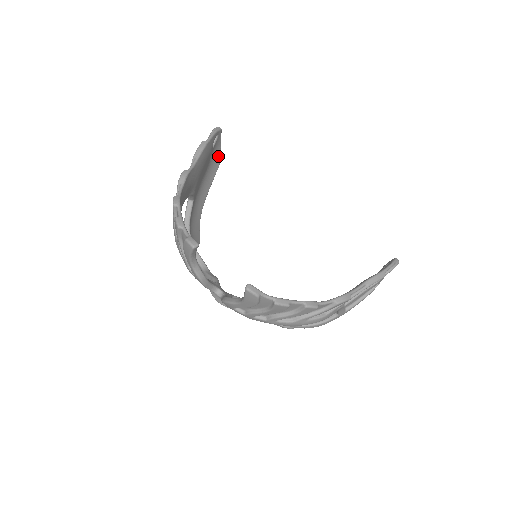
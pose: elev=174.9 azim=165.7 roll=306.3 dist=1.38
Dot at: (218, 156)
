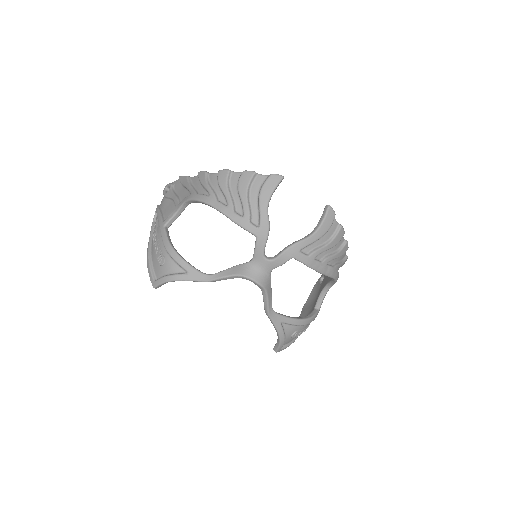
Dot at: occluded
